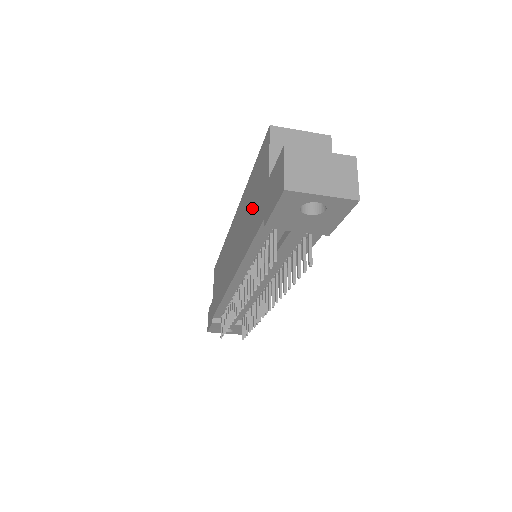
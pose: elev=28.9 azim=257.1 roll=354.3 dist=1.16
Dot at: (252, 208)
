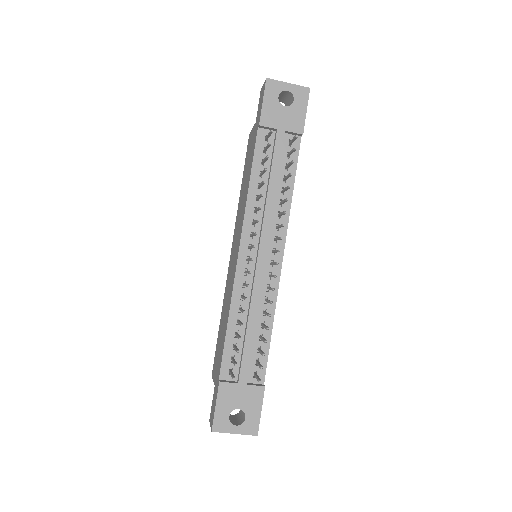
Dot at: (247, 171)
